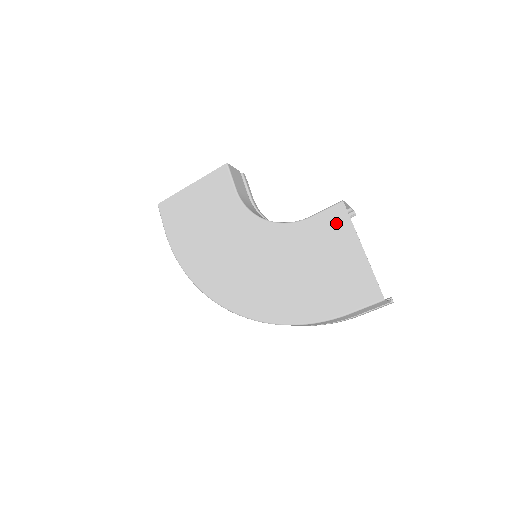
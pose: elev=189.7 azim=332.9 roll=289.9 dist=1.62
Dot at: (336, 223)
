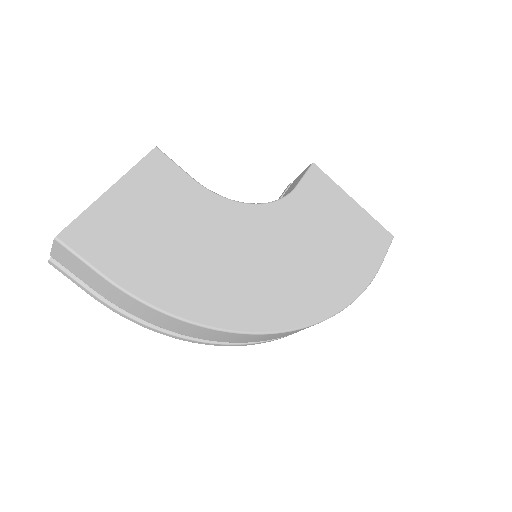
Dot at: (322, 185)
